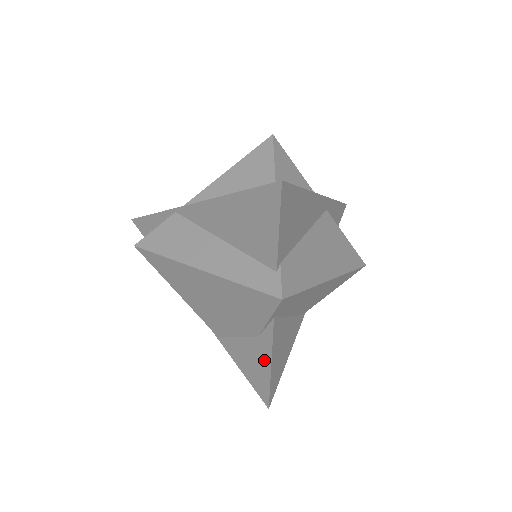
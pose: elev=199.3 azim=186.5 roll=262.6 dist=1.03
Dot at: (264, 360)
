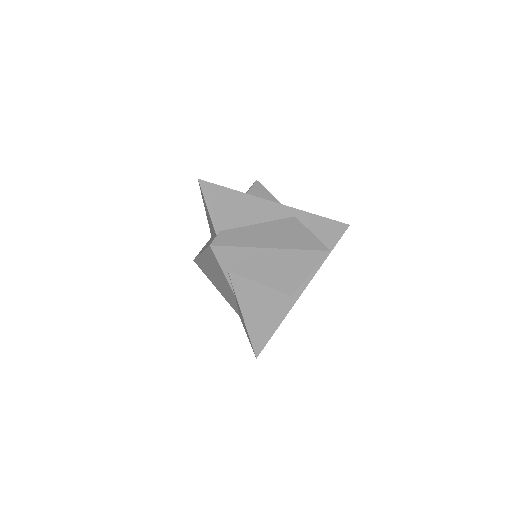
Dot at: occluded
